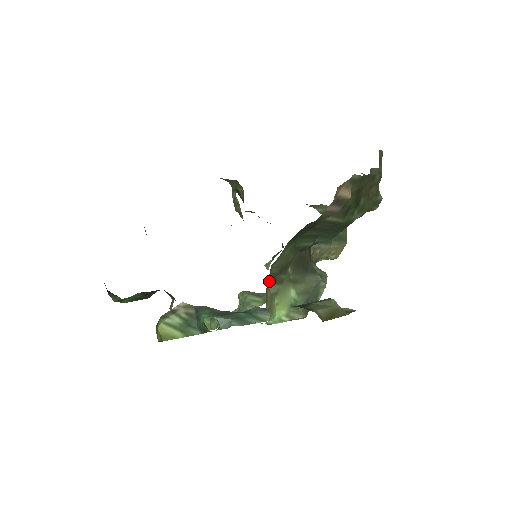
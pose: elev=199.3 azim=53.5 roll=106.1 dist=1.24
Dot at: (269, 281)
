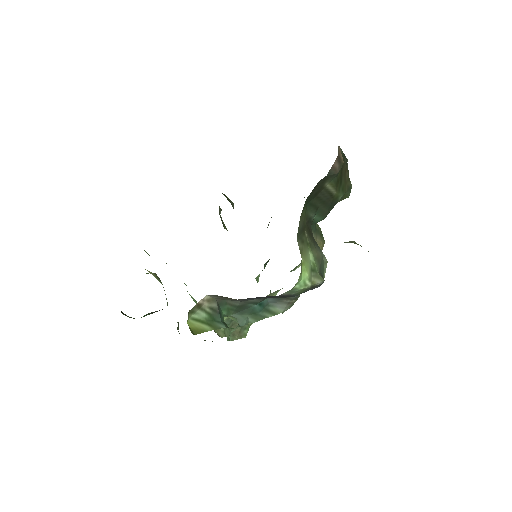
Dot at: (297, 235)
